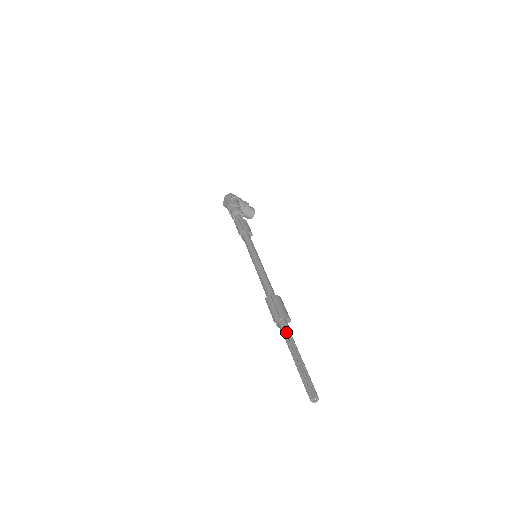
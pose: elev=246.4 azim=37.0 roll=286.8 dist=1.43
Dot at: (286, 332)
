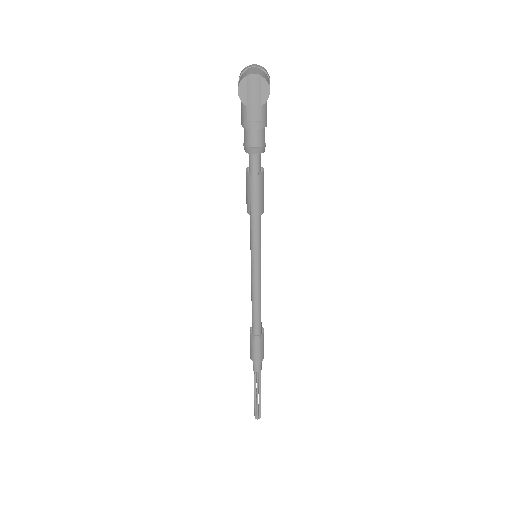
Dot at: (259, 372)
